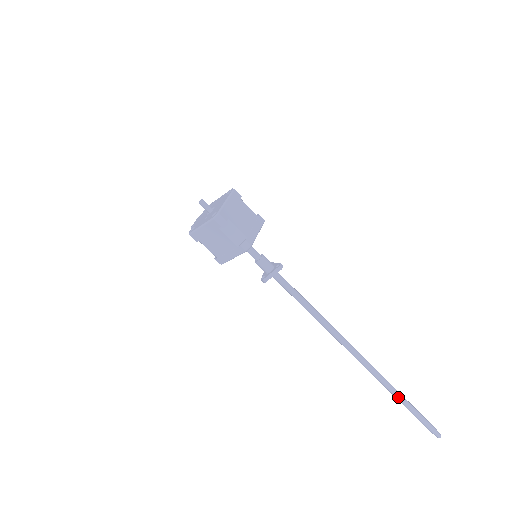
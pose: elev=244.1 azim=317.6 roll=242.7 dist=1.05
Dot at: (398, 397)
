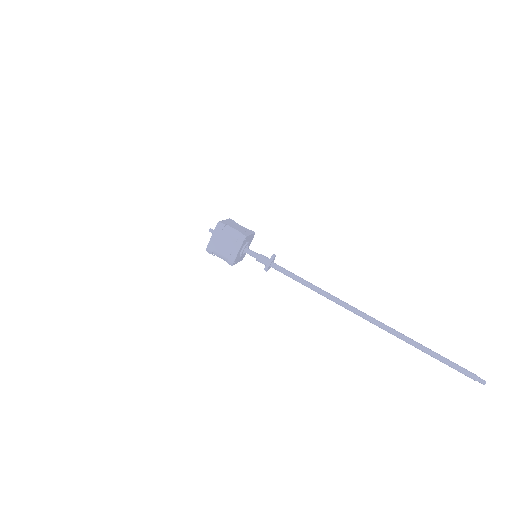
Dot at: (419, 346)
